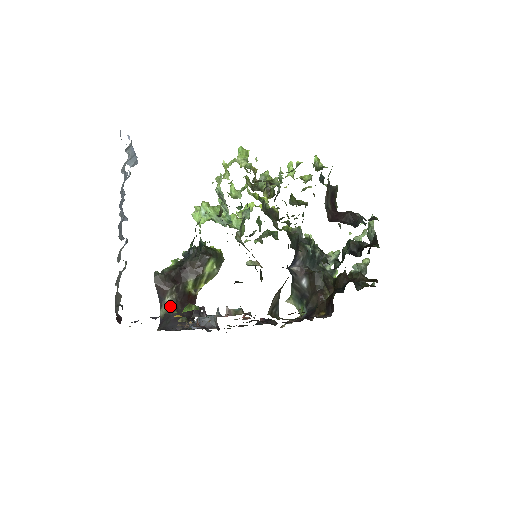
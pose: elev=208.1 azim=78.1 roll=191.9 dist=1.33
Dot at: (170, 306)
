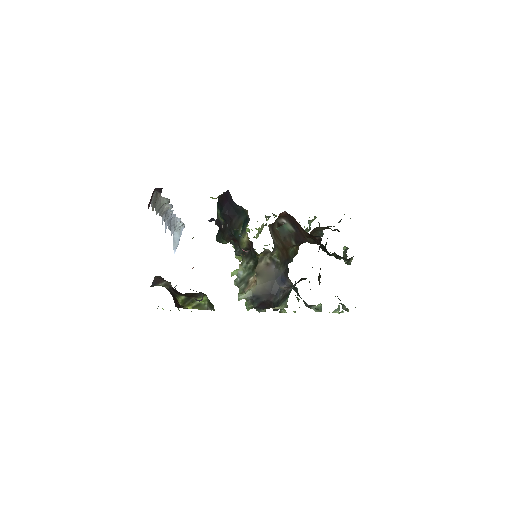
Dot at: occluded
